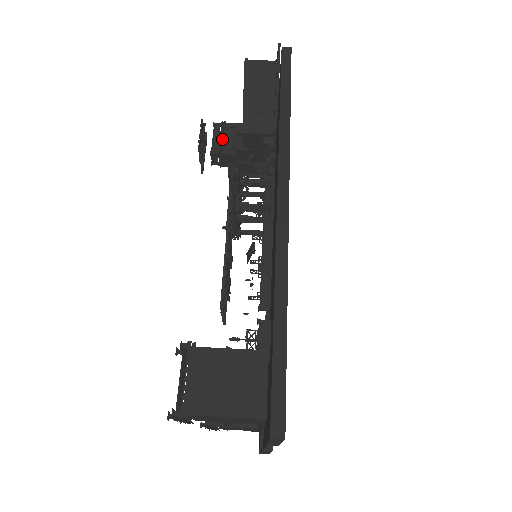
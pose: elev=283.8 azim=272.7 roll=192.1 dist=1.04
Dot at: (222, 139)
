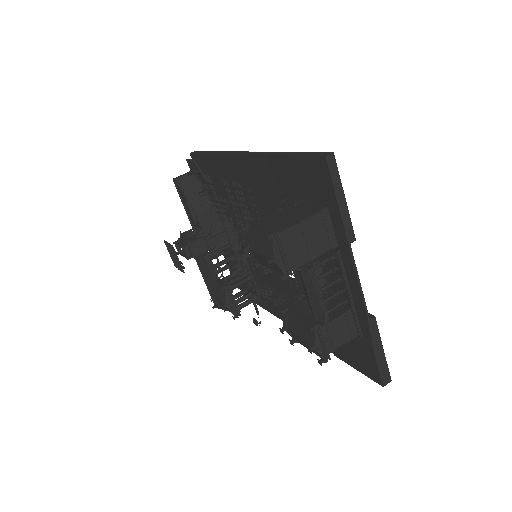
Dot at: (185, 236)
